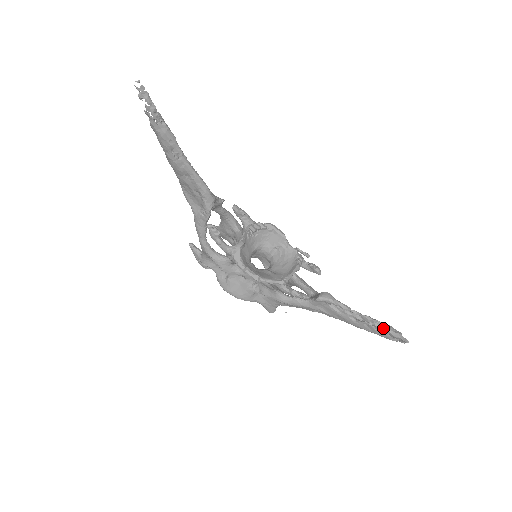
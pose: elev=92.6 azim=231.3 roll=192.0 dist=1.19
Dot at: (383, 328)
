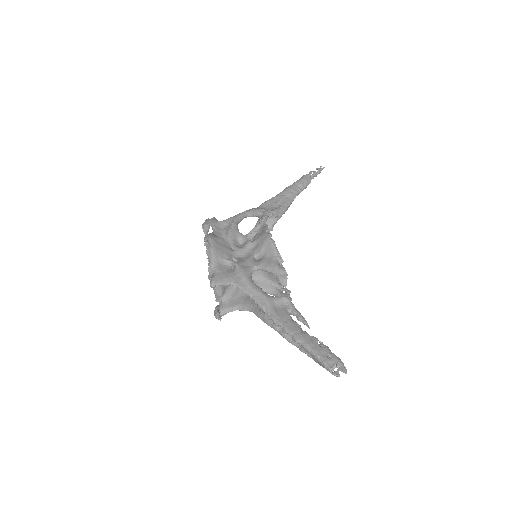
Dot at: occluded
